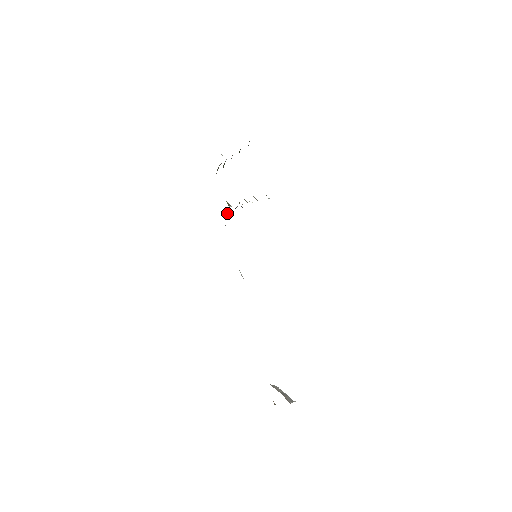
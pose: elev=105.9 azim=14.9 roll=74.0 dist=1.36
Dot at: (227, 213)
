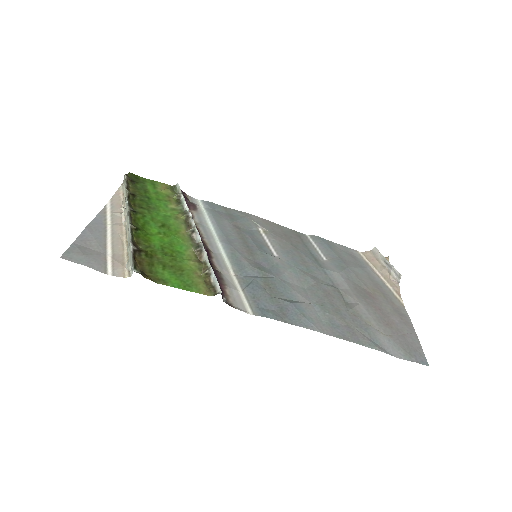
Dot at: occluded
